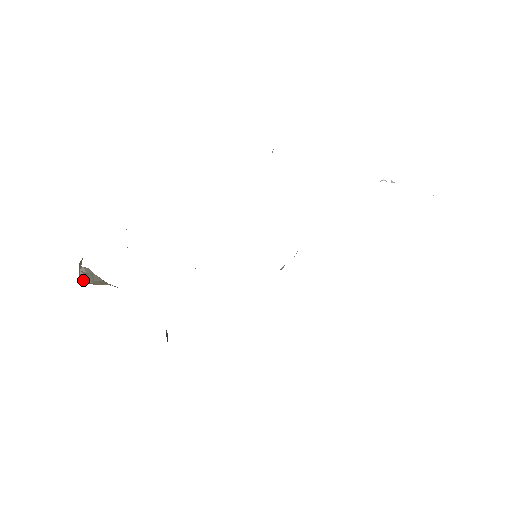
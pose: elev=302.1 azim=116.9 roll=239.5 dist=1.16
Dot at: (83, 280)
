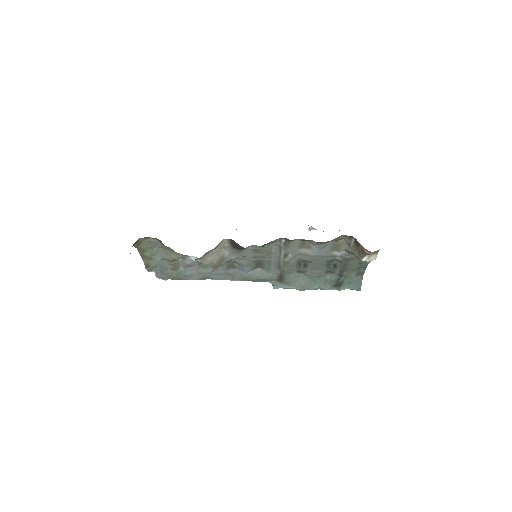
Dot at: occluded
